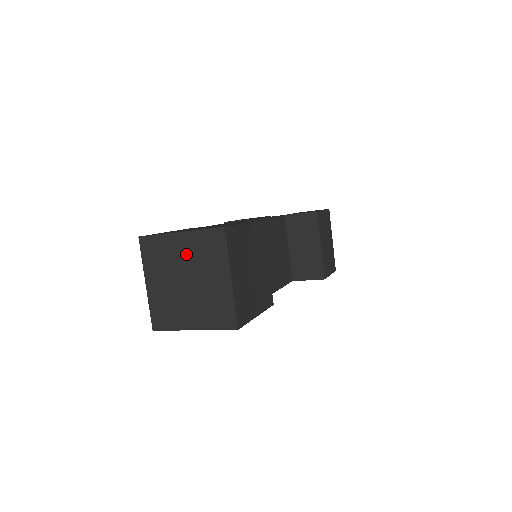
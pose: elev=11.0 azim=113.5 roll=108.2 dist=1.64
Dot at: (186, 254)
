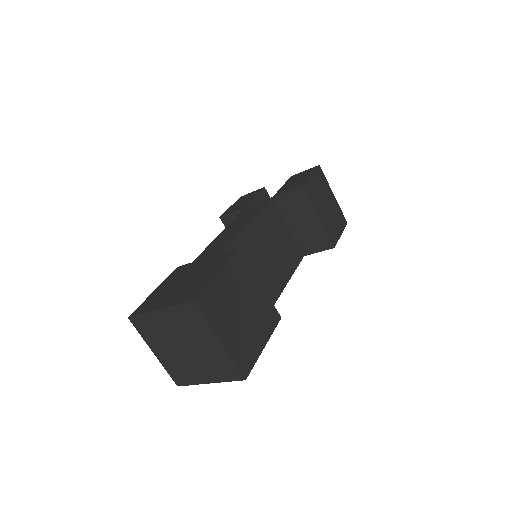
Dot at: (173, 327)
